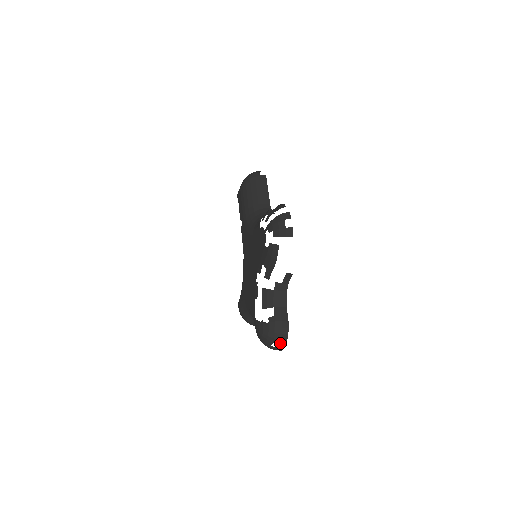
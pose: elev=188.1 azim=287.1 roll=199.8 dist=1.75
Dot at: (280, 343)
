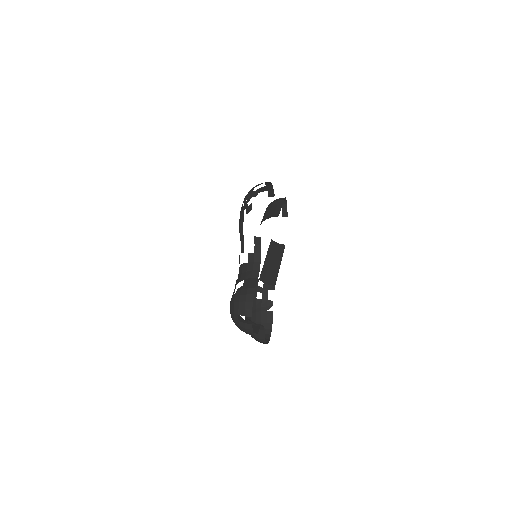
Dot at: (245, 314)
